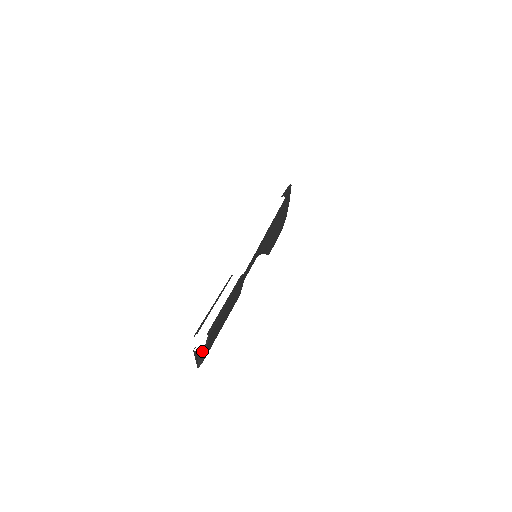
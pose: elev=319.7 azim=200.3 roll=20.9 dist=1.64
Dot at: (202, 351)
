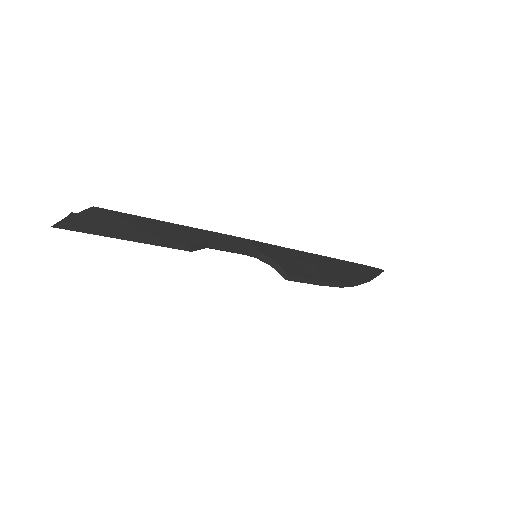
Dot at: (71, 213)
